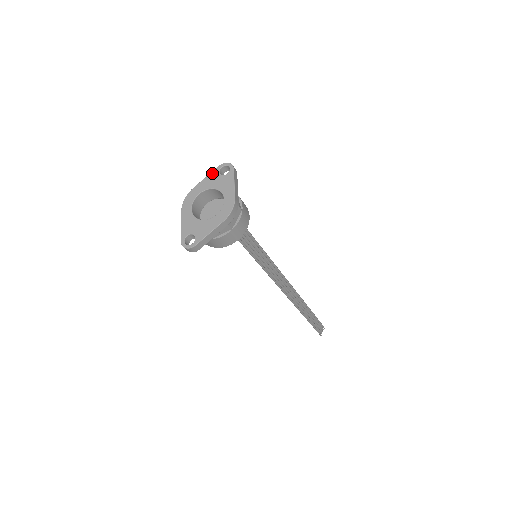
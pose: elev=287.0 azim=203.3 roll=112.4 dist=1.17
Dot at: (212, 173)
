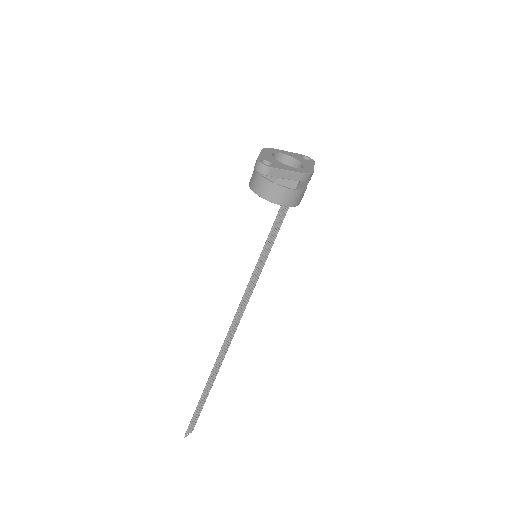
Dot at: (295, 153)
